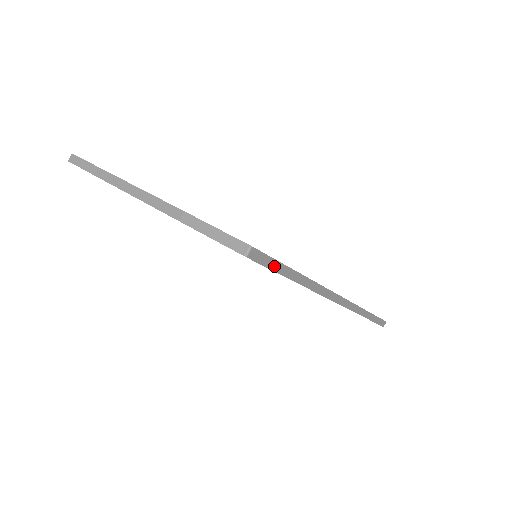
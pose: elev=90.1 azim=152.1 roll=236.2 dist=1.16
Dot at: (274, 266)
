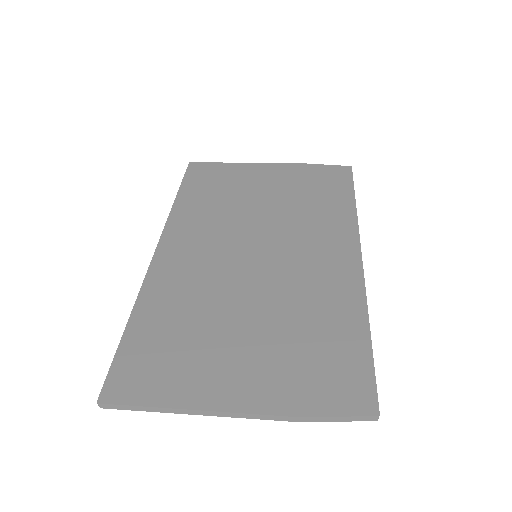
Dot at: (374, 376)
